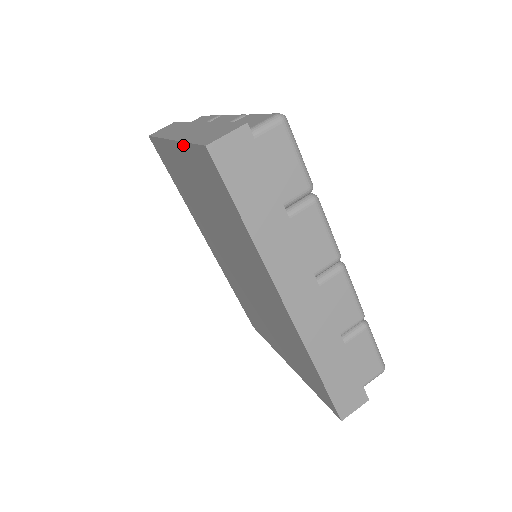
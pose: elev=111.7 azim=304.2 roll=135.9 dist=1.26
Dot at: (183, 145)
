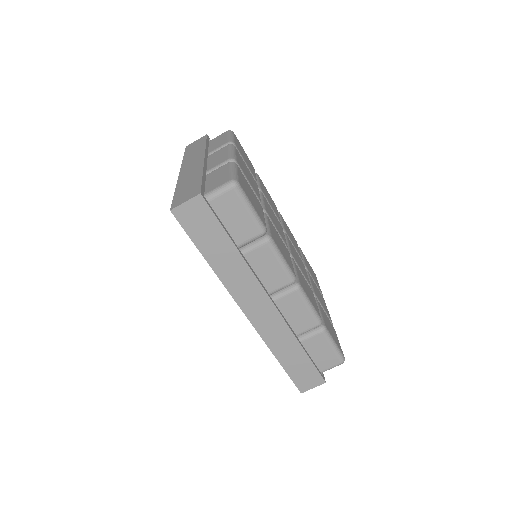
Dot at: occluded
